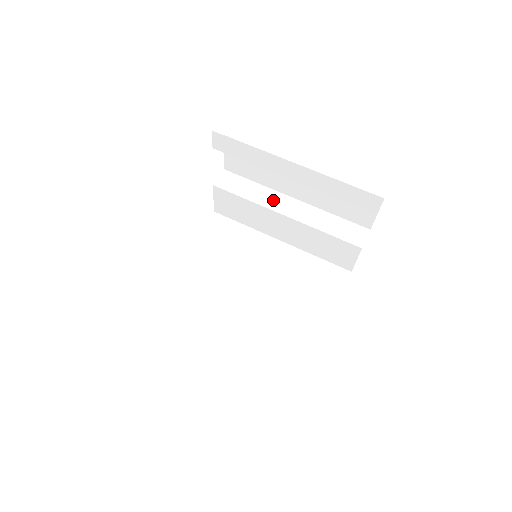
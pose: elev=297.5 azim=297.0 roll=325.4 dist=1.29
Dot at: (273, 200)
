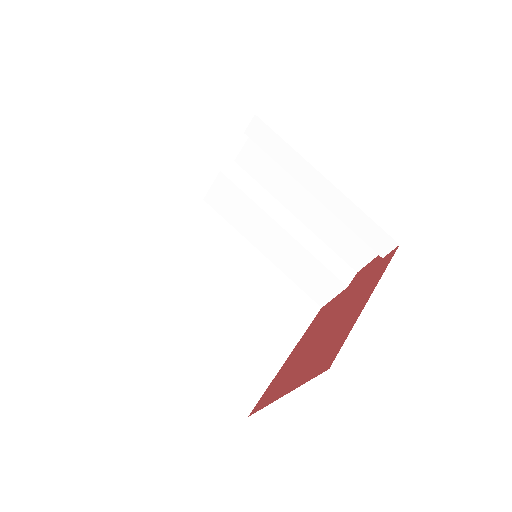
Dot at: (275, 210)
